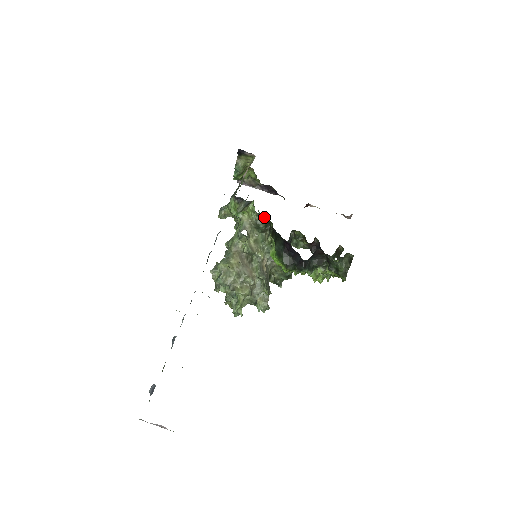
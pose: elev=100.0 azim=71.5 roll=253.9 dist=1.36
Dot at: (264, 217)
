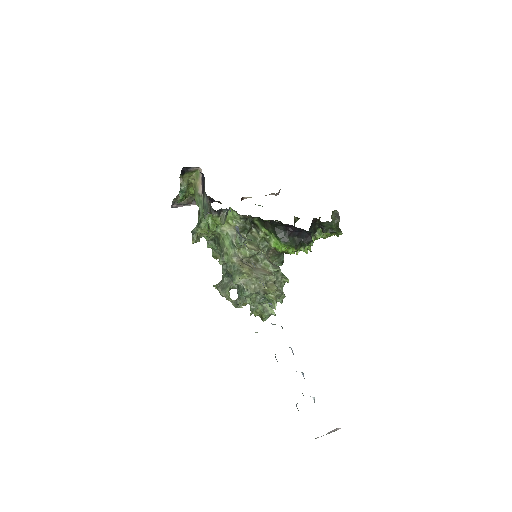
Dot at: occluded
